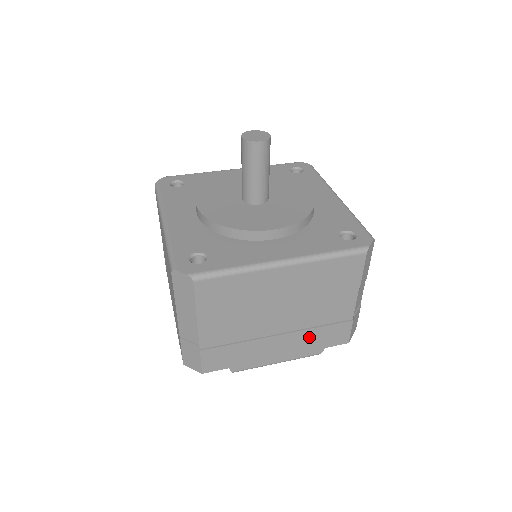
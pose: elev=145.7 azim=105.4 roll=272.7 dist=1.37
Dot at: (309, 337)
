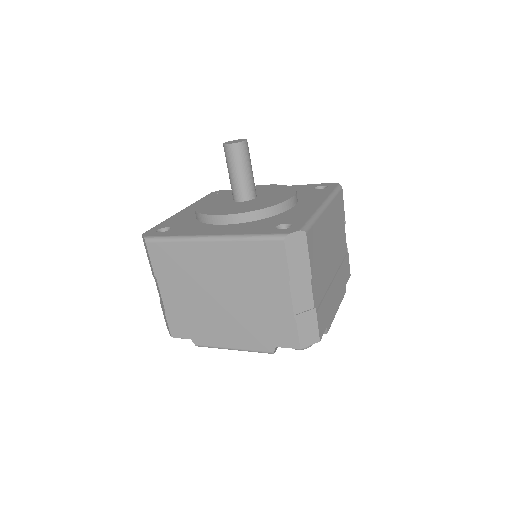
Dot at: (341, 276)
